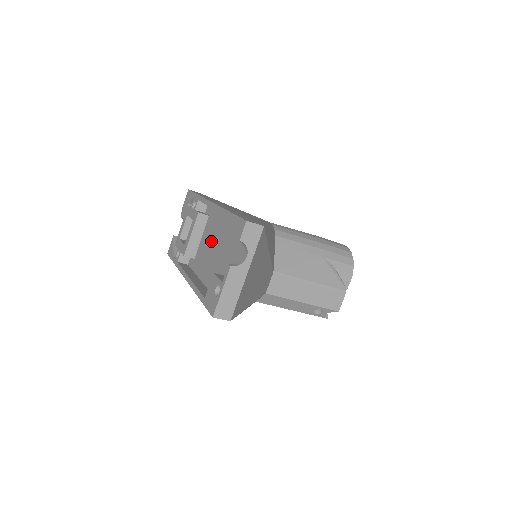
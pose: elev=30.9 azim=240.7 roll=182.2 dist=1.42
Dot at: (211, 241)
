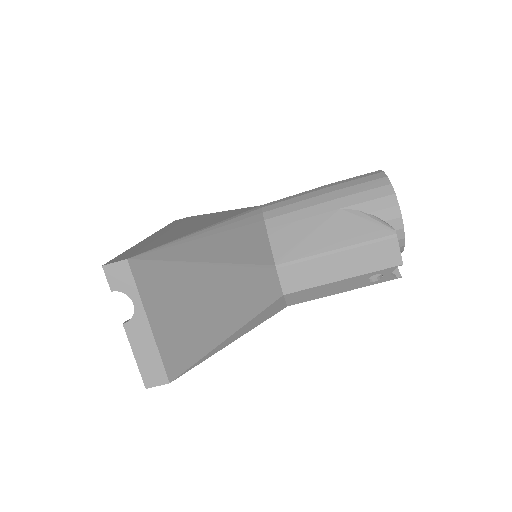
Dot at: occluded
